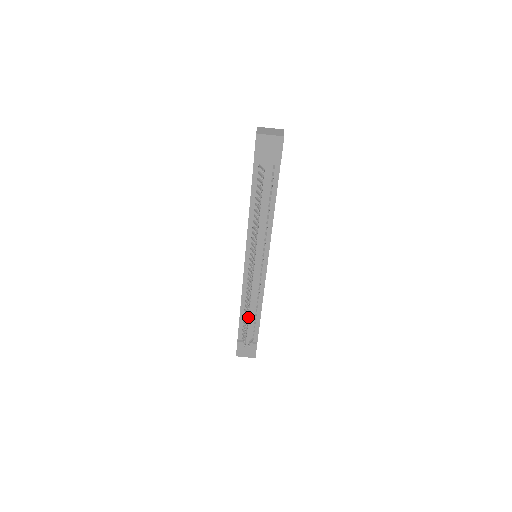
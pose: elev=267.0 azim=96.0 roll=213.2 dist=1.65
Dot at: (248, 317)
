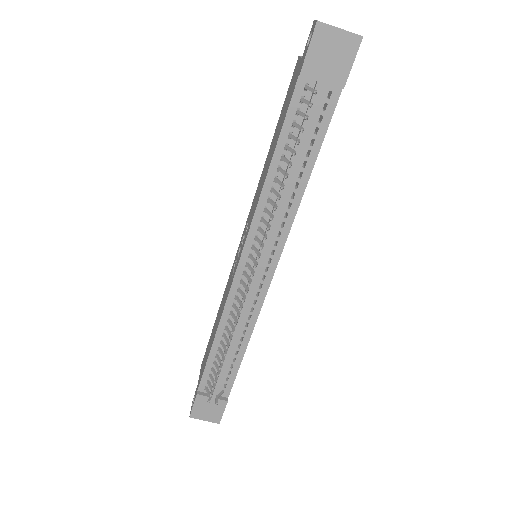
Dot at: occluded
